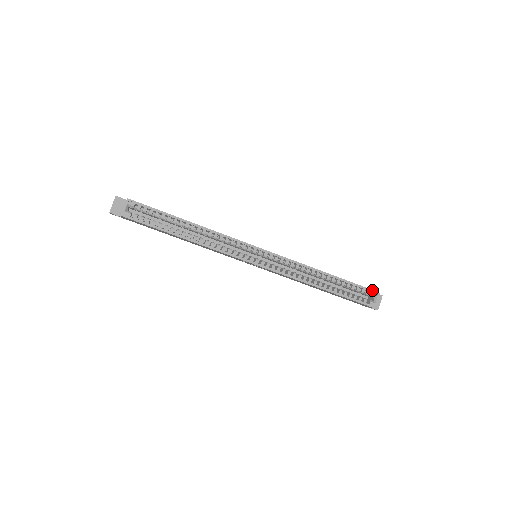
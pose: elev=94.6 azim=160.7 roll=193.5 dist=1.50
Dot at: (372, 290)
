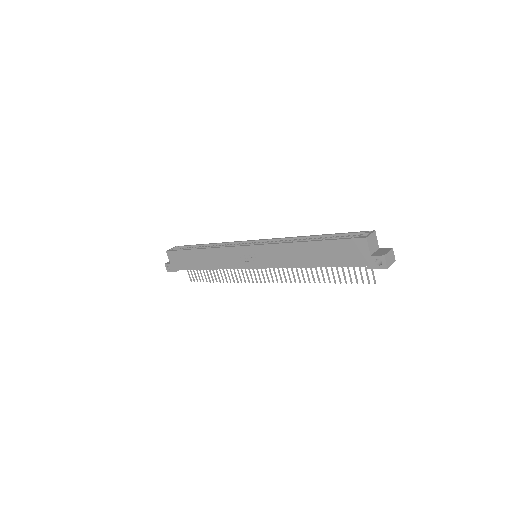
Dot at: (364, 231)
